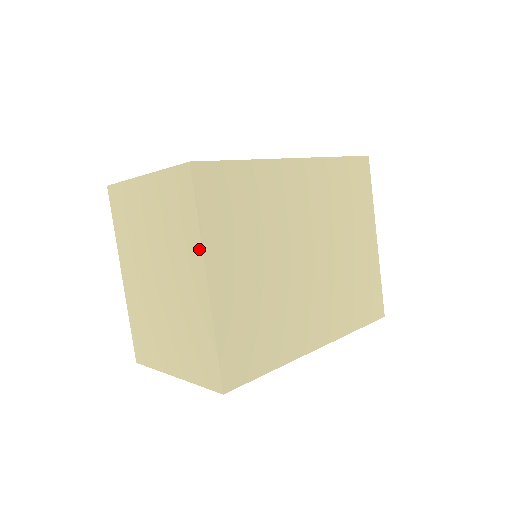
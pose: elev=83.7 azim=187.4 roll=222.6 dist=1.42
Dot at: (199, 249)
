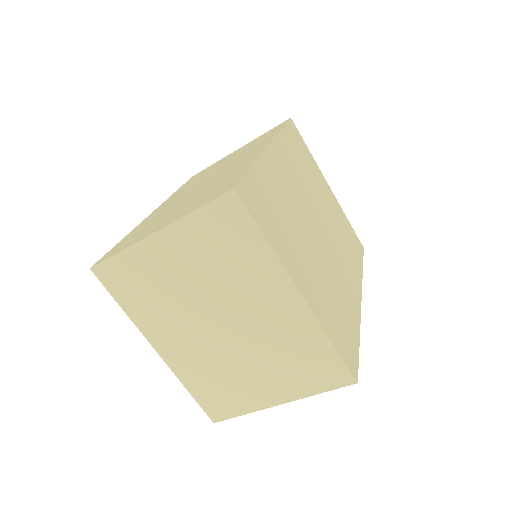
Dot at: (279, 269)
